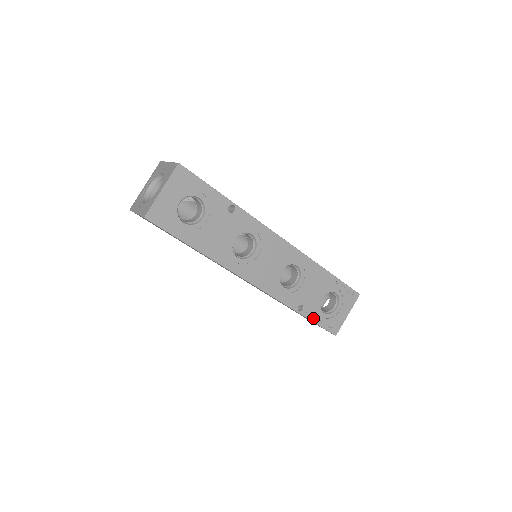
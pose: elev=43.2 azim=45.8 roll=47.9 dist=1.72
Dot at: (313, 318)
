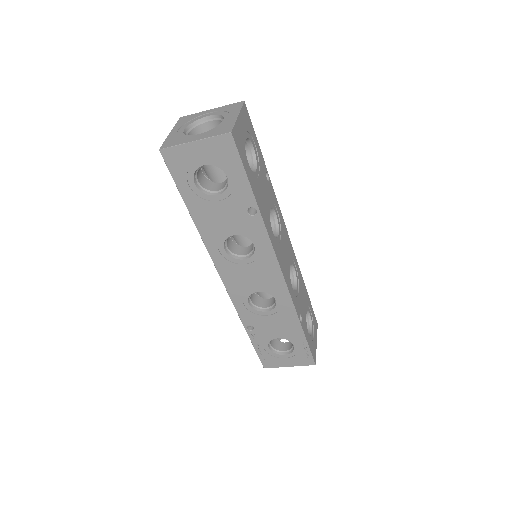
Dot at: (255, 342)
